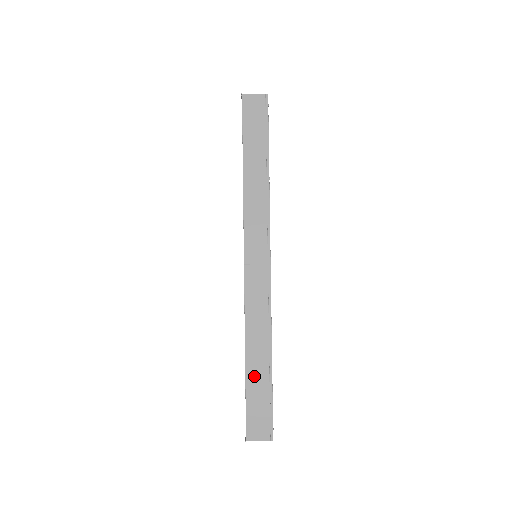
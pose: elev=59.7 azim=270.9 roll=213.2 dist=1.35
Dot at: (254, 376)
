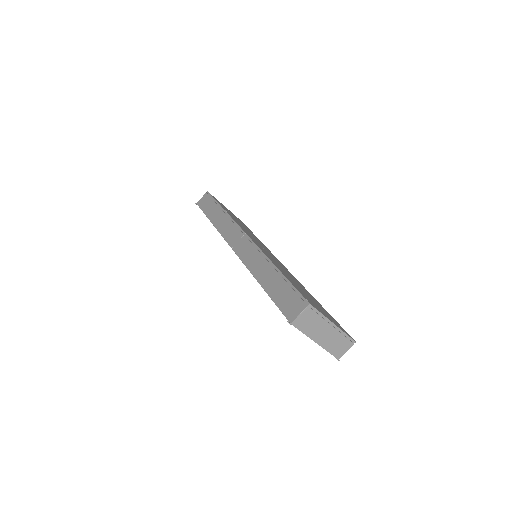
Dot at: (270, 285)
